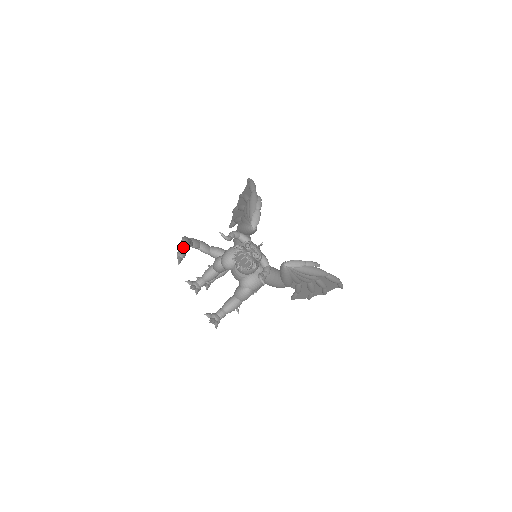
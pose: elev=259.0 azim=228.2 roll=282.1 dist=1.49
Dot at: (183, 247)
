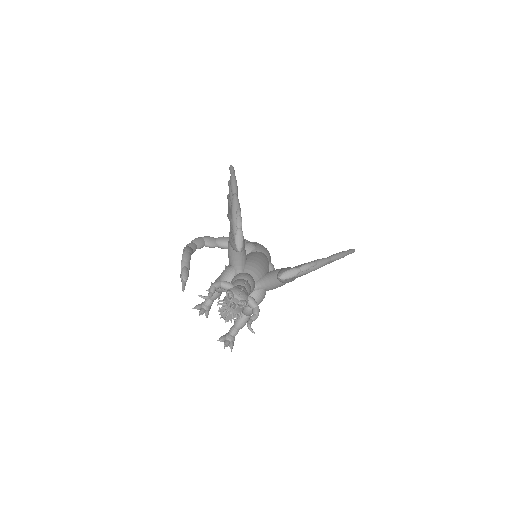
Dot at: (184, 267)
